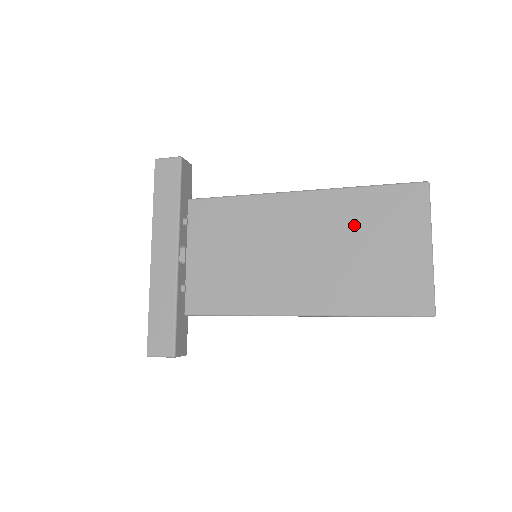
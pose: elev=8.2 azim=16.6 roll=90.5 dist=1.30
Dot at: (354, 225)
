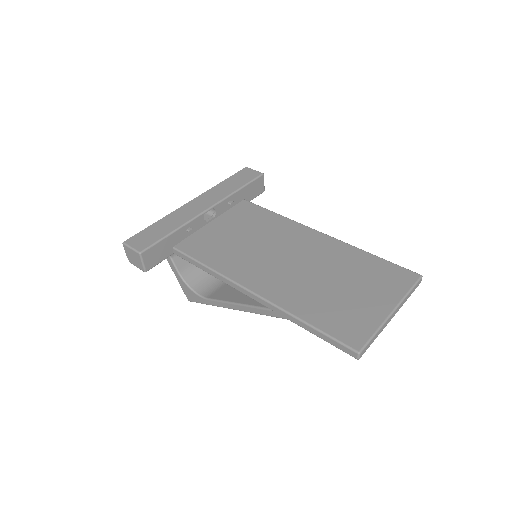
Dot at: (344, 268)
